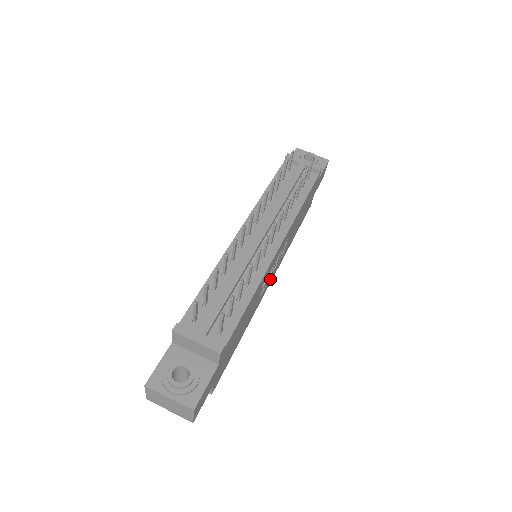
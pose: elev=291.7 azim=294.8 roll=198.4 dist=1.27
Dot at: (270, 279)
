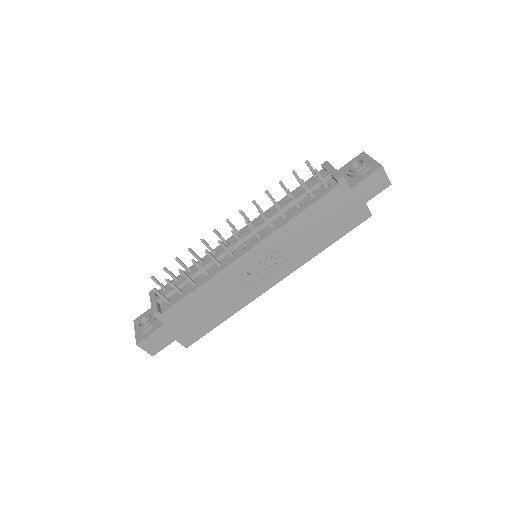
Dot at: (269, 279)
